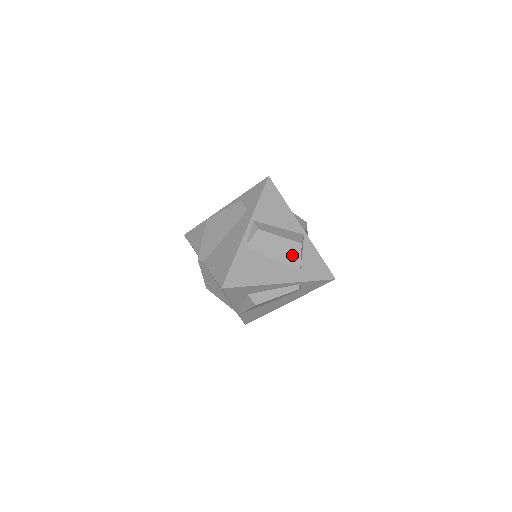
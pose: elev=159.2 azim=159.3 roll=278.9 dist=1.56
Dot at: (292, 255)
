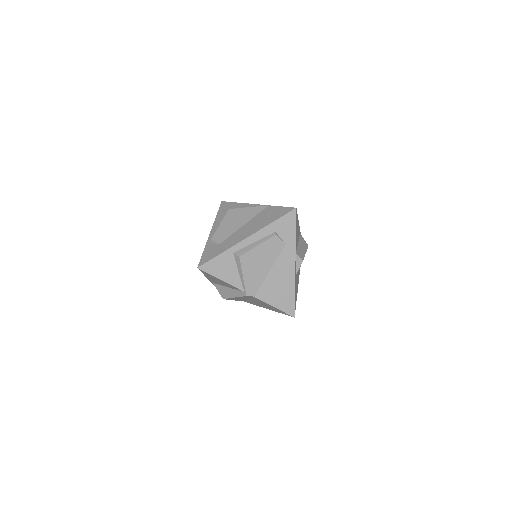
Dot at: occluded
